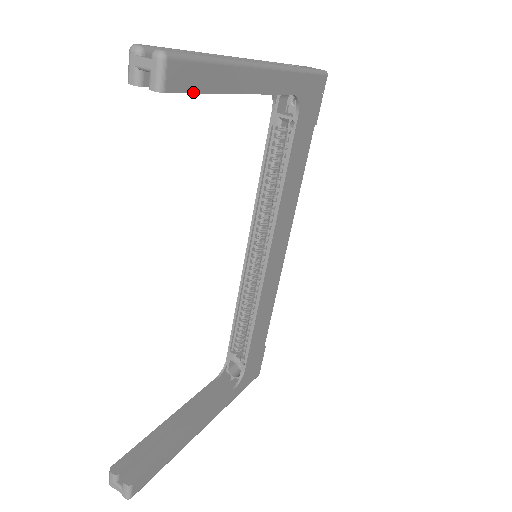
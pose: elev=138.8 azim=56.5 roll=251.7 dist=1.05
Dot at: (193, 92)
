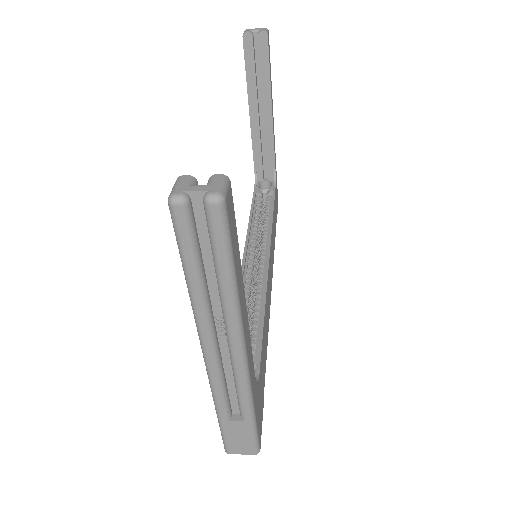
Dot at: (269, 59)
